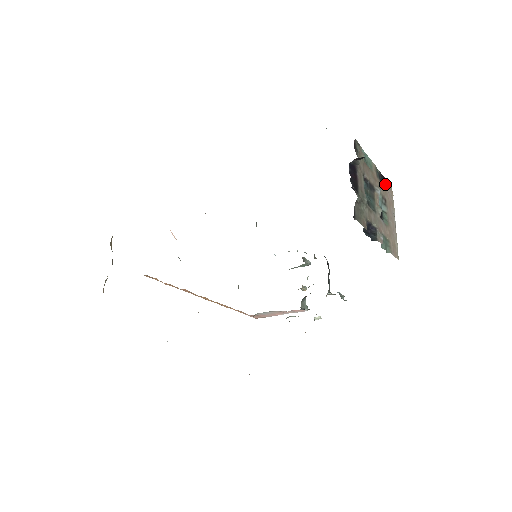
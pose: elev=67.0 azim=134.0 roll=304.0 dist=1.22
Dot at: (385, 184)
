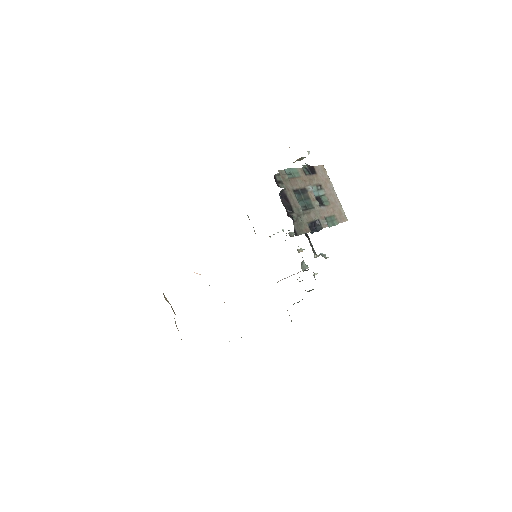
Dot at: (316, 171)
